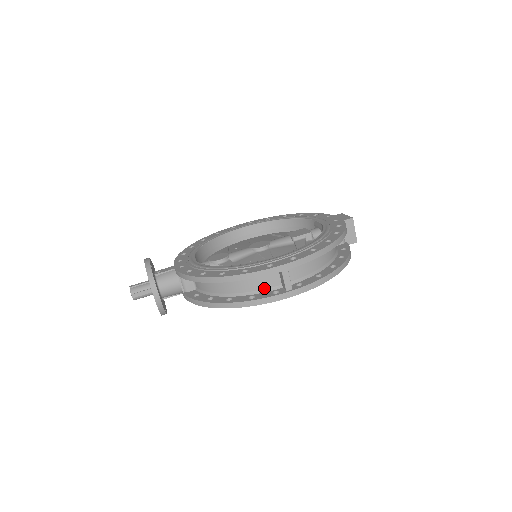
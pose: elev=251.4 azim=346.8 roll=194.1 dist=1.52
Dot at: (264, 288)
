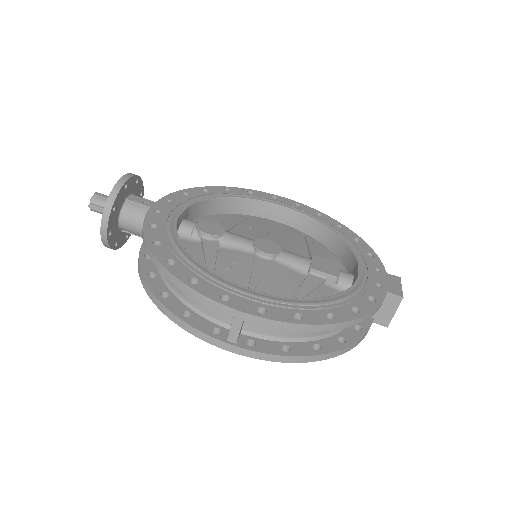
Dot at: (209, 314)
